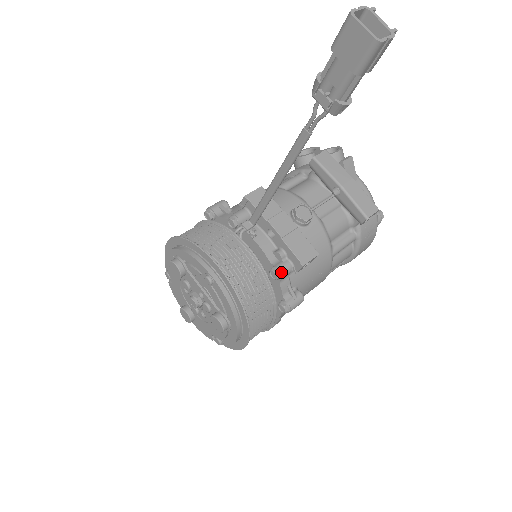
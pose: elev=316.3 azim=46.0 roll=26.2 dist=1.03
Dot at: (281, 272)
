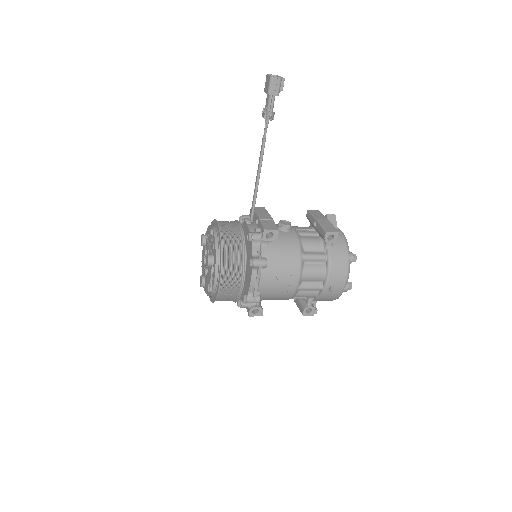
Dot at: (252, 234)
